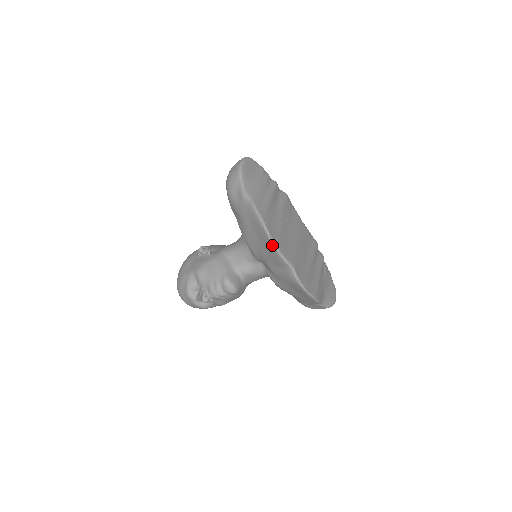
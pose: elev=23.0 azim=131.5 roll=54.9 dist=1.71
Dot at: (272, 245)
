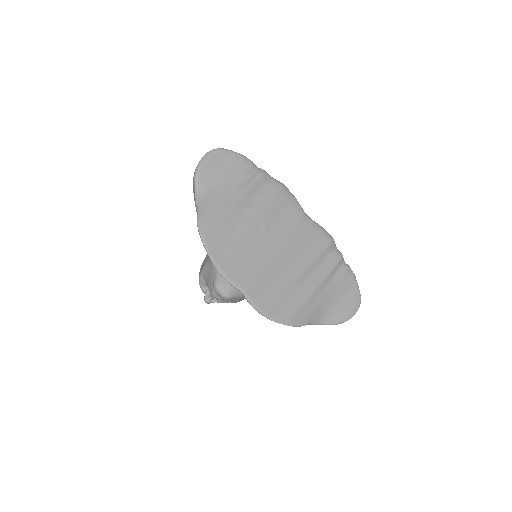
Dot at: (215, 267)
